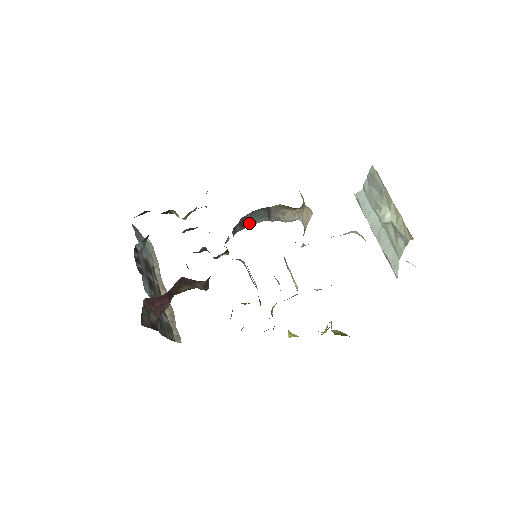
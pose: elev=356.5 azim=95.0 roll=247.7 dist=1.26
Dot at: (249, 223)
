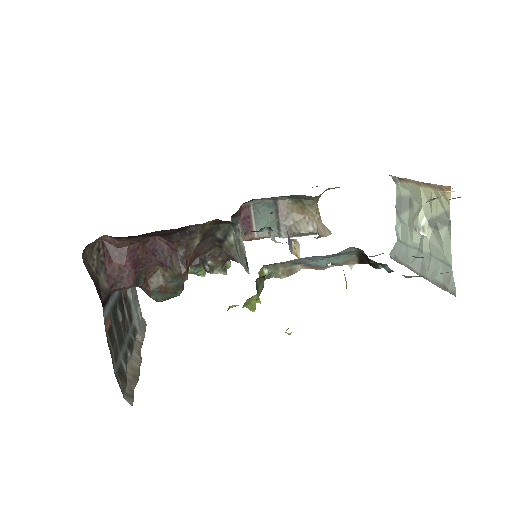
Dot at: (254, 230)
